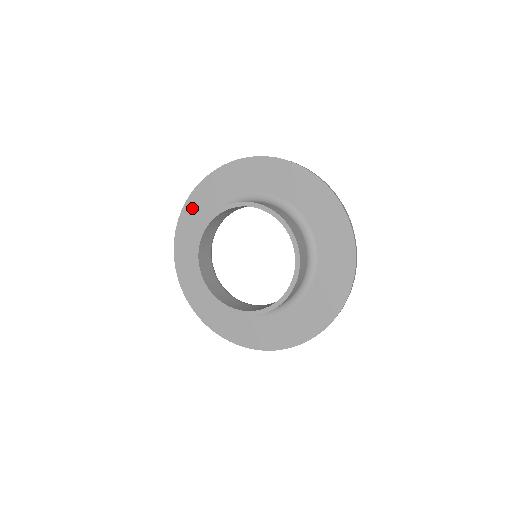
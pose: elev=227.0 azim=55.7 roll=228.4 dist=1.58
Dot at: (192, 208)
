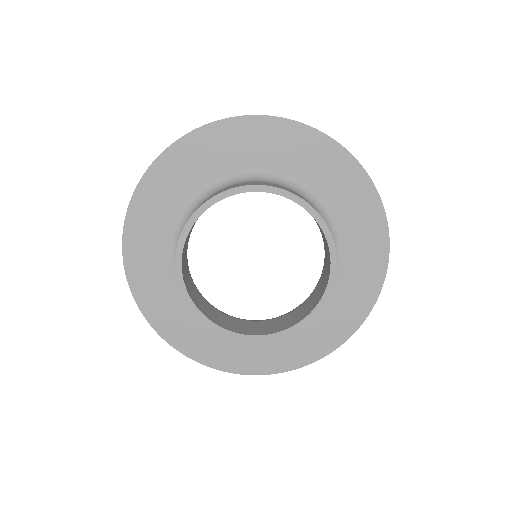
Dot at: (186, 152)
